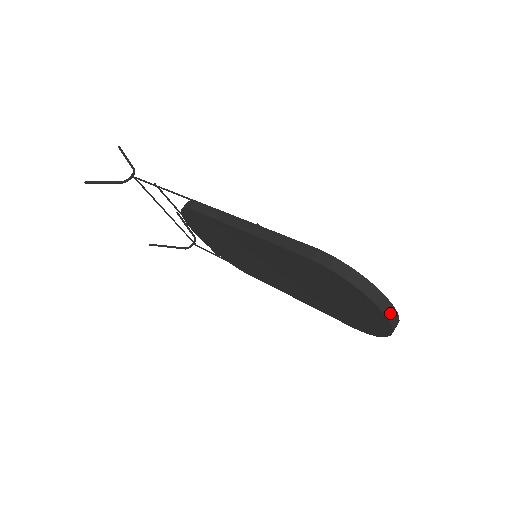
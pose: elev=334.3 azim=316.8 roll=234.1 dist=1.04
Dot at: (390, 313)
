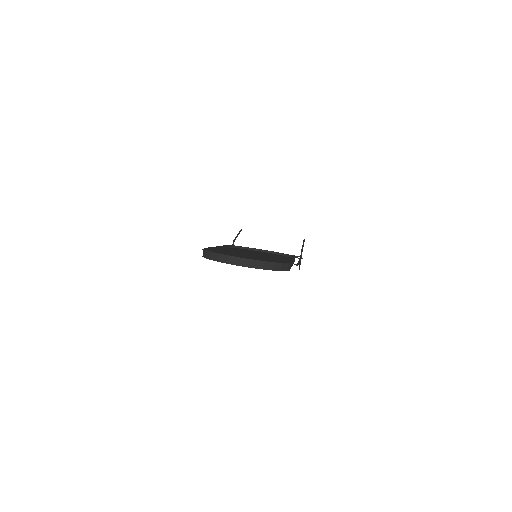
Dot at: (232, 261)
